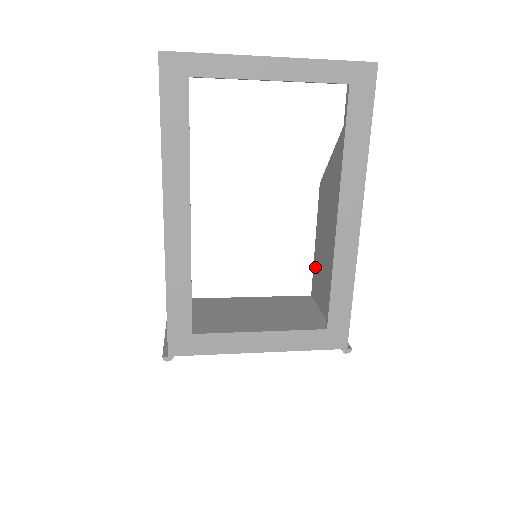
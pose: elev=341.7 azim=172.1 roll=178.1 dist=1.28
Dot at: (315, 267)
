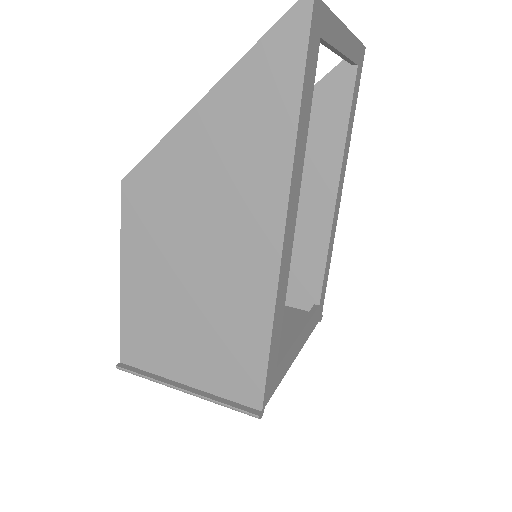
Dot at: occluded
